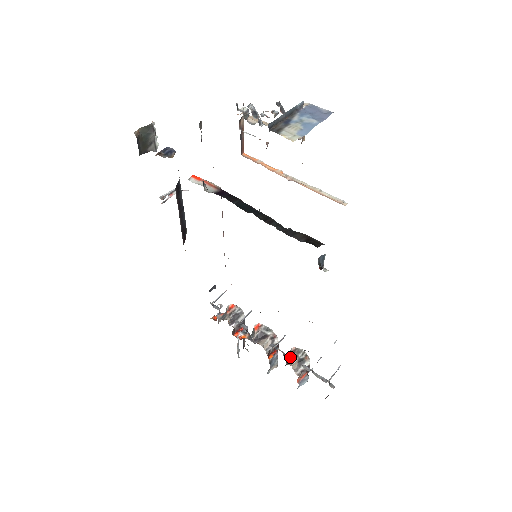
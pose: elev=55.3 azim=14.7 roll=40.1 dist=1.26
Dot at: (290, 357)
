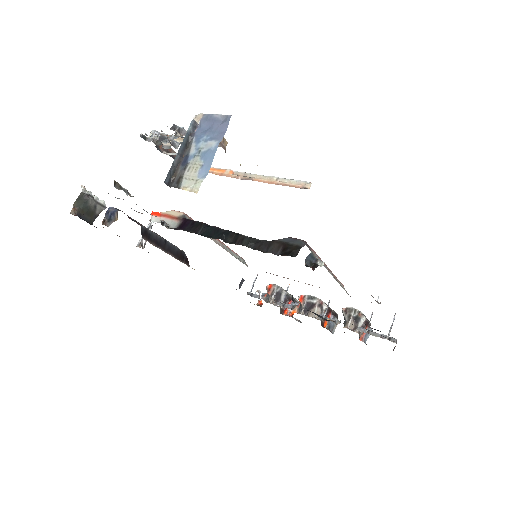
Dot at: (344, 317)
